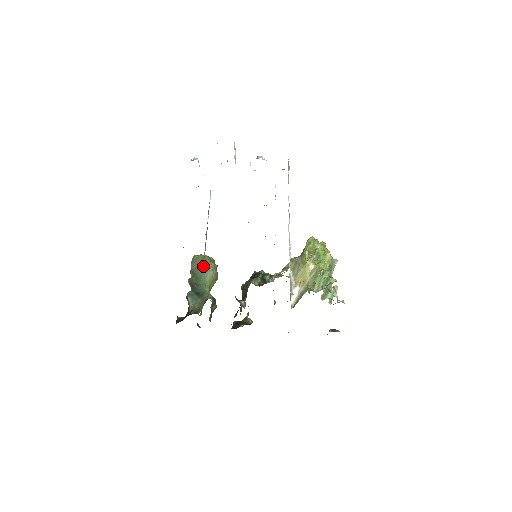
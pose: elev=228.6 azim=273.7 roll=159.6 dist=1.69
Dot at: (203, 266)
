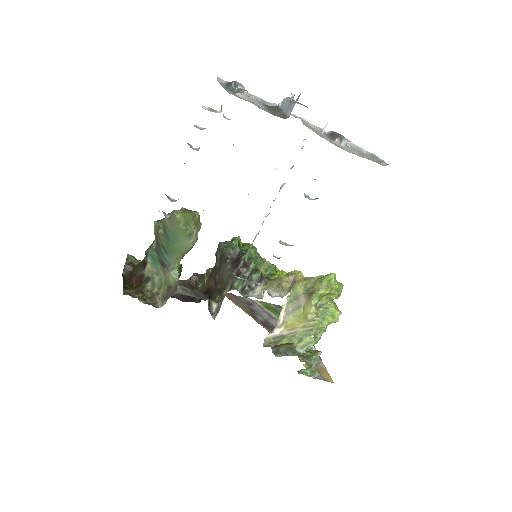
Dot at: occluded
